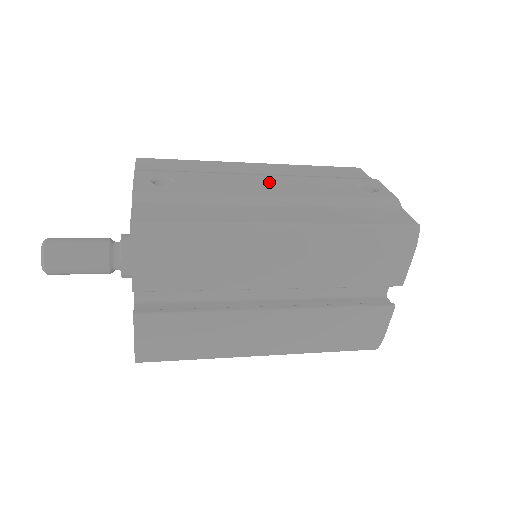
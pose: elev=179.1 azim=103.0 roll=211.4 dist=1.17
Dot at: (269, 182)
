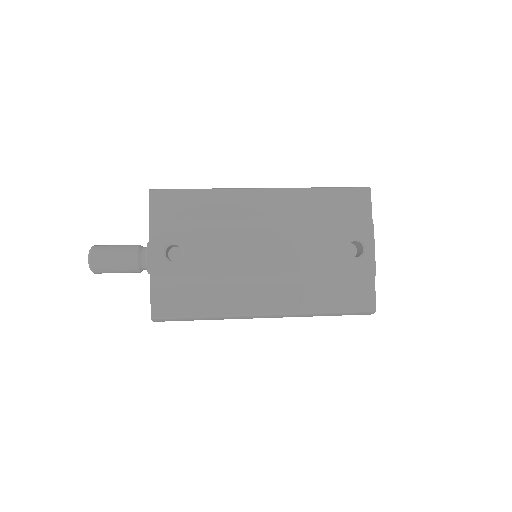
Dot at: (266, 246)
